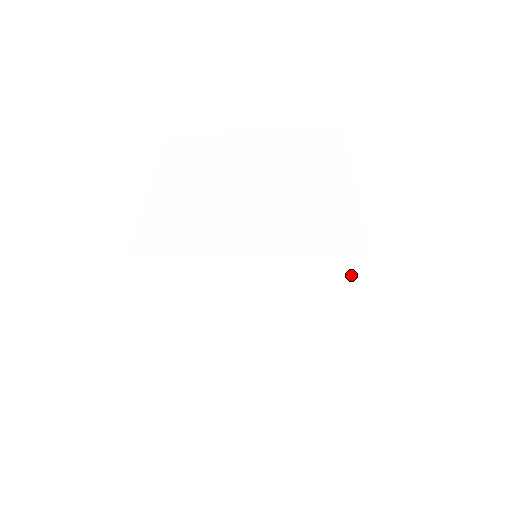
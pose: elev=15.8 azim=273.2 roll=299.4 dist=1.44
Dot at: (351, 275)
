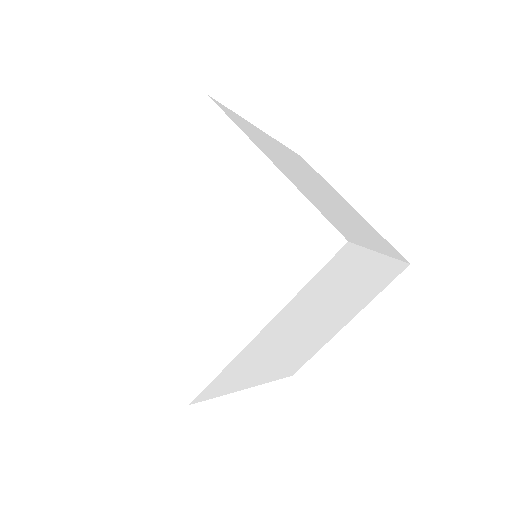
Dot at: (212, 122)
